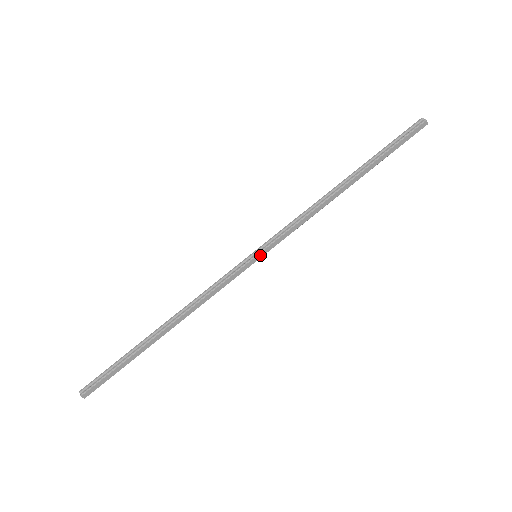
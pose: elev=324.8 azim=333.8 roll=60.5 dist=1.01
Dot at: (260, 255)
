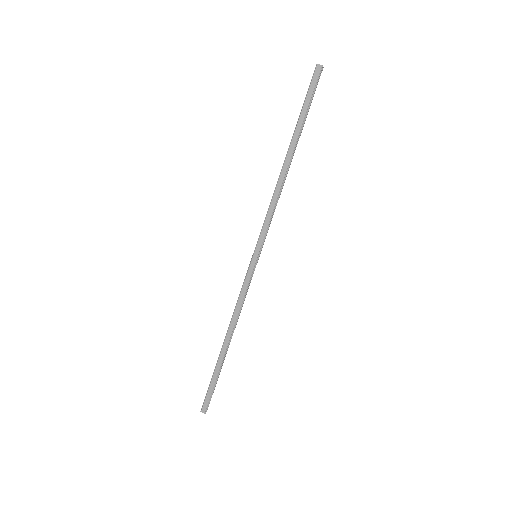
Dot at: (256, 253)
